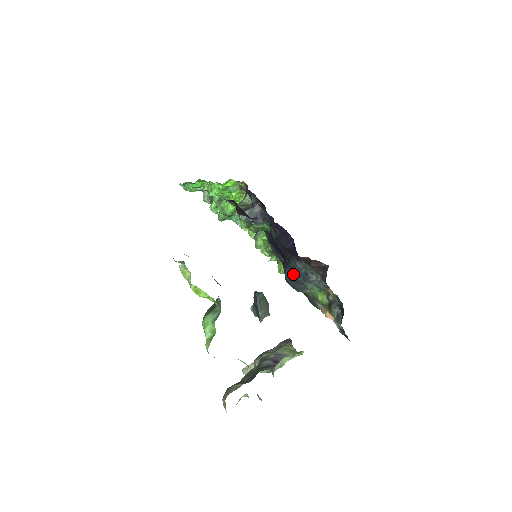
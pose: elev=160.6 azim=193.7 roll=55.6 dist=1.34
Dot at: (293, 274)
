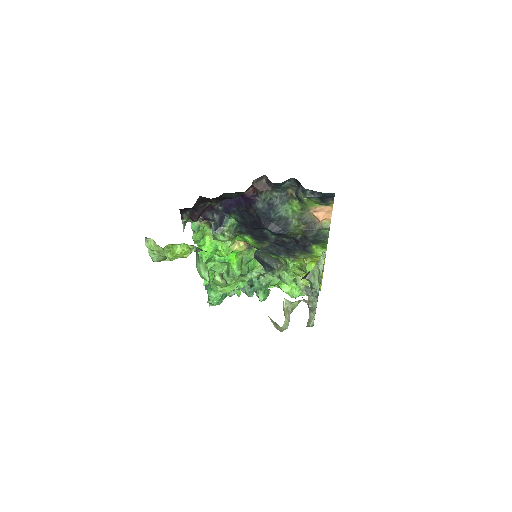
Dot at: (269, 220)
